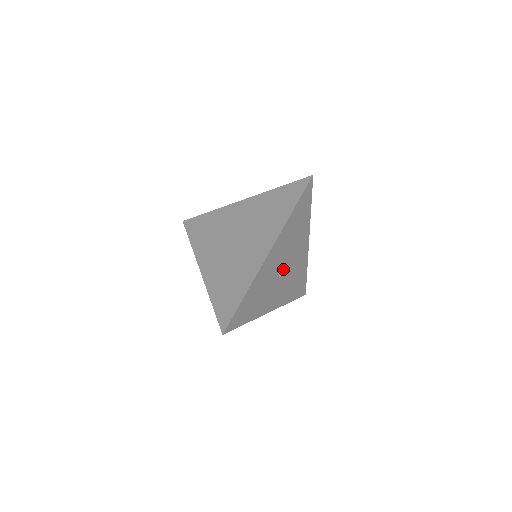
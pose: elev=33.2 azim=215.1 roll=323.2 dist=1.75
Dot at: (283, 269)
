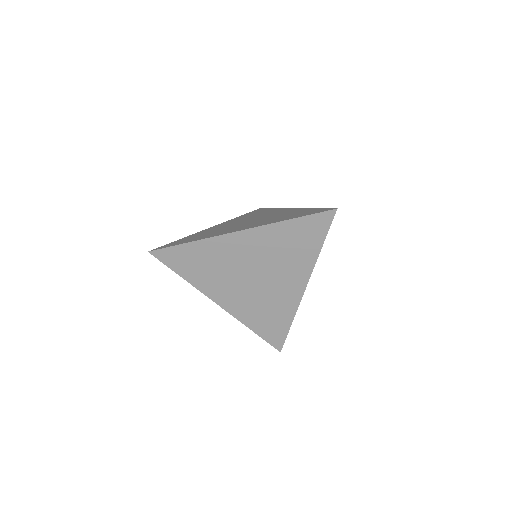
Dot at: occluded
